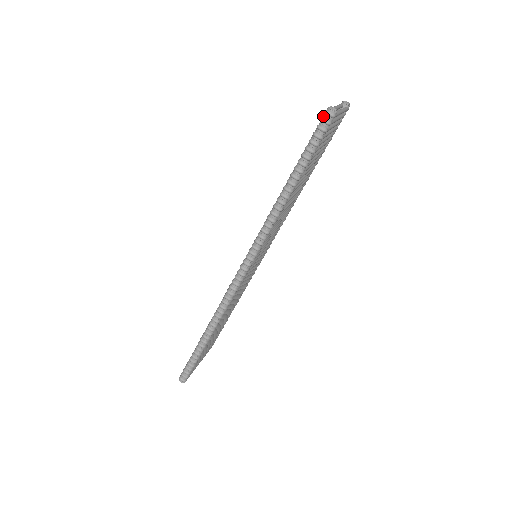
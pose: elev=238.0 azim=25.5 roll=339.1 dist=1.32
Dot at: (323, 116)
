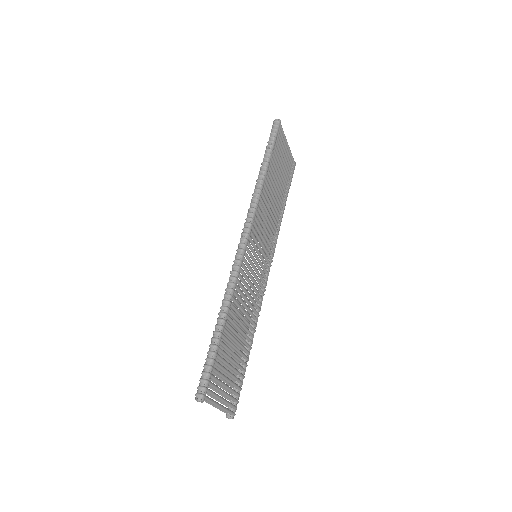
Dot at: (273, 125)
